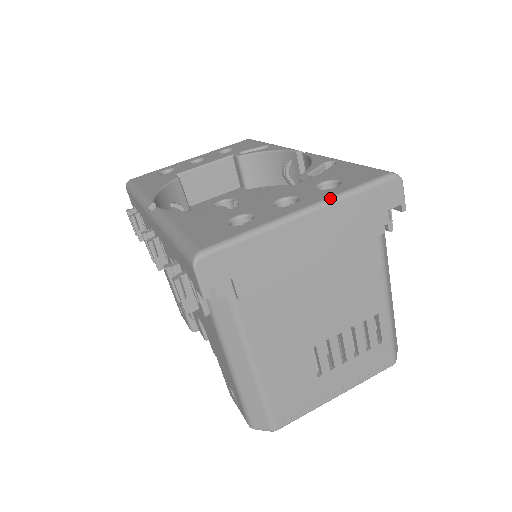
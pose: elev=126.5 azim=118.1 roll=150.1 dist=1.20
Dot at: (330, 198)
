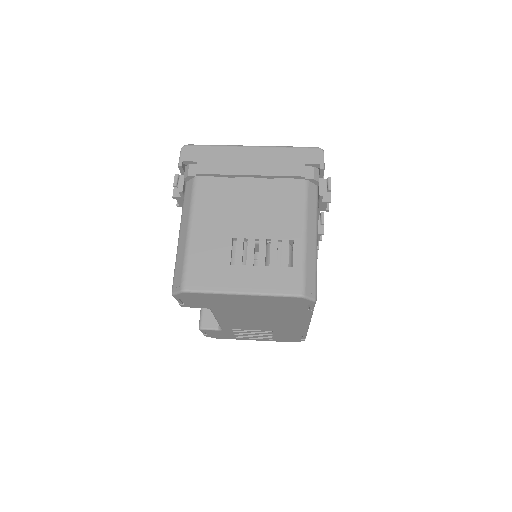
Dot at: (271, 146)
